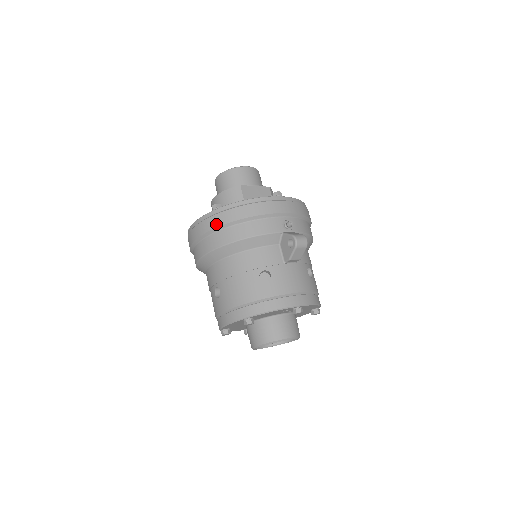
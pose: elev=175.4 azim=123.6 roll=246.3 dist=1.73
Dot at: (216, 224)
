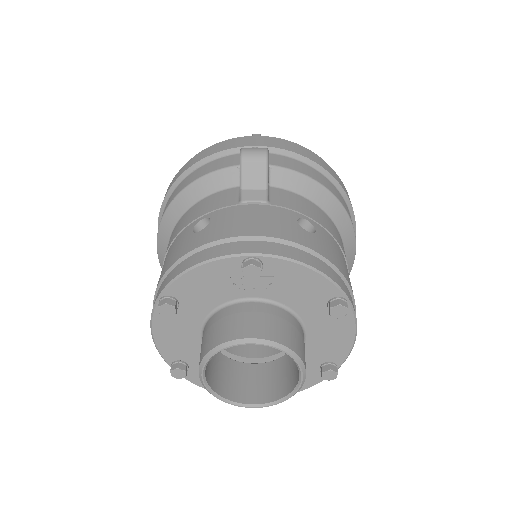
Dot at: (165, 194)
